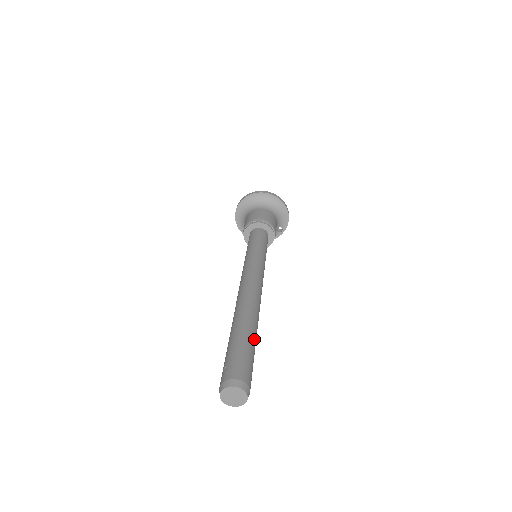
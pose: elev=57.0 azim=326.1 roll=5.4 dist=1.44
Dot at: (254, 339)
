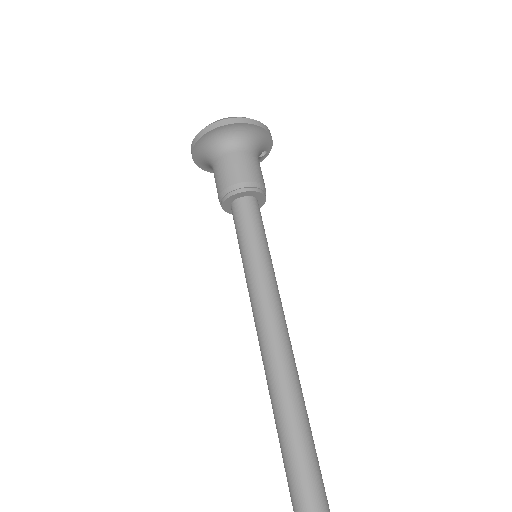
Dot at: (313, 453)
